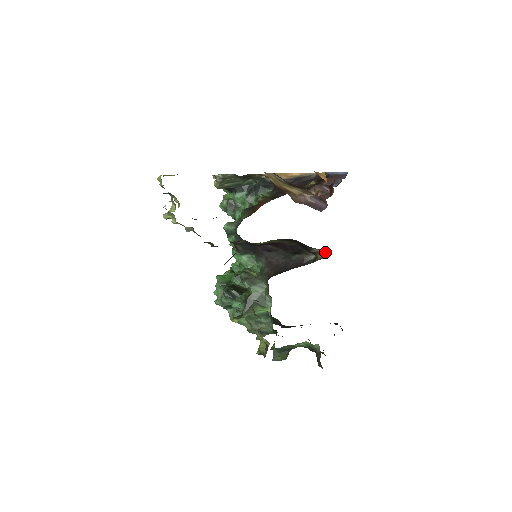
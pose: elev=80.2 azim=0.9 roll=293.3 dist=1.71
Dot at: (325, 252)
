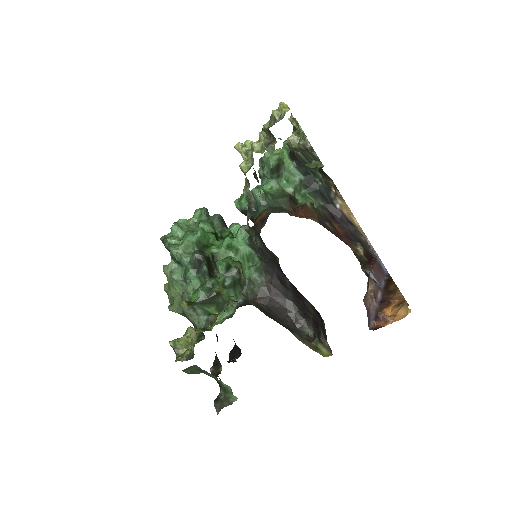
Dot at: (331, 354)
